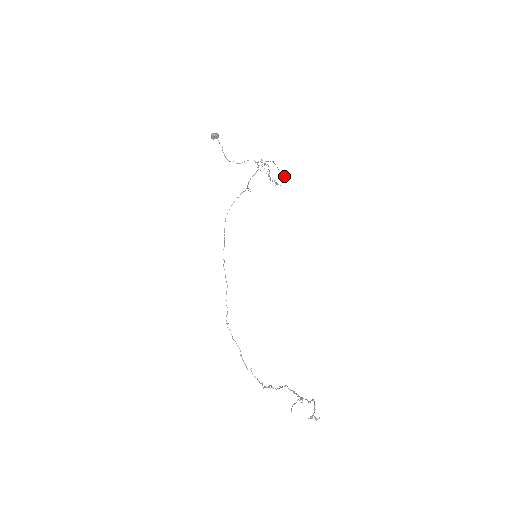
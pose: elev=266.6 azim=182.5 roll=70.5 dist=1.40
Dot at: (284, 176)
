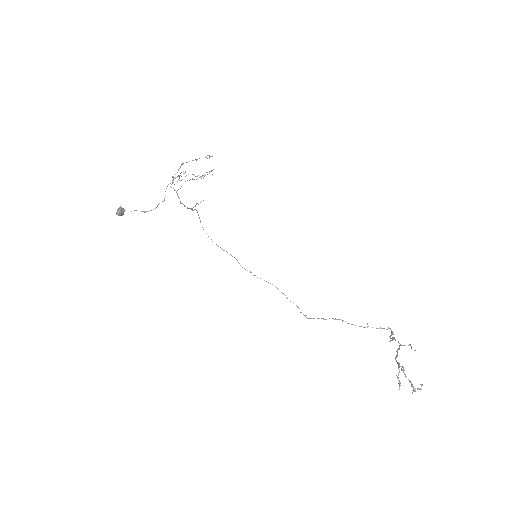
Dot at: (209, 156)
